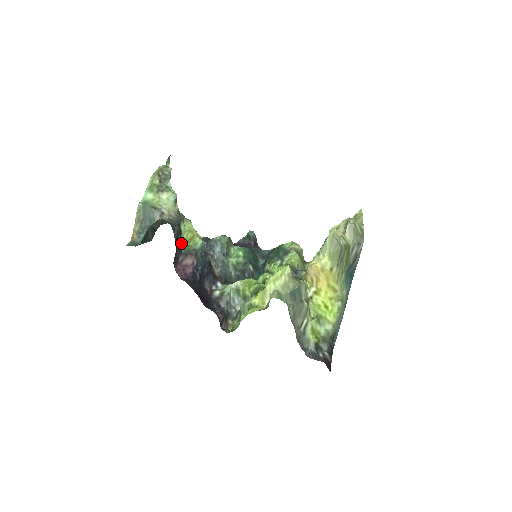
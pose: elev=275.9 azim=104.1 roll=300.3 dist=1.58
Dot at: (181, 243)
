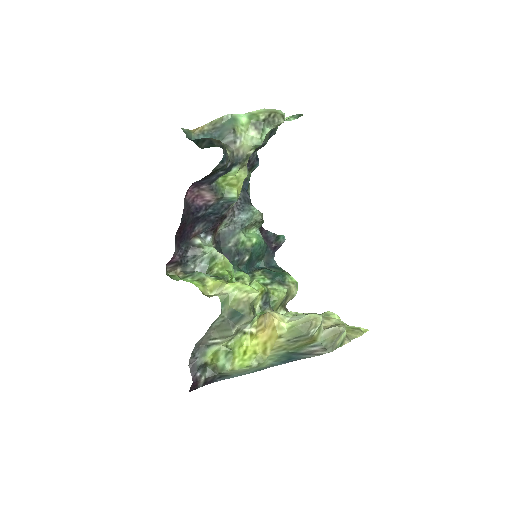
Dot at: (220, 178)
